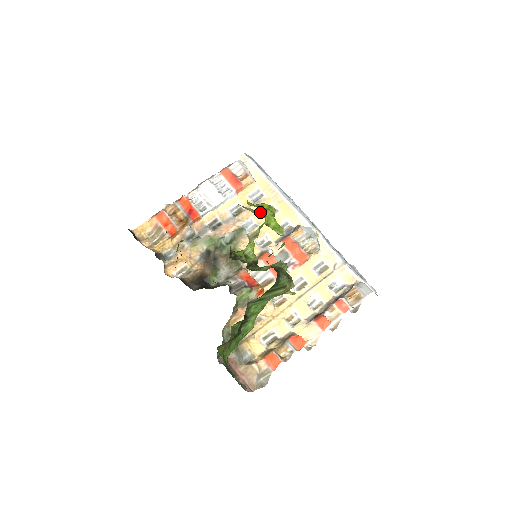
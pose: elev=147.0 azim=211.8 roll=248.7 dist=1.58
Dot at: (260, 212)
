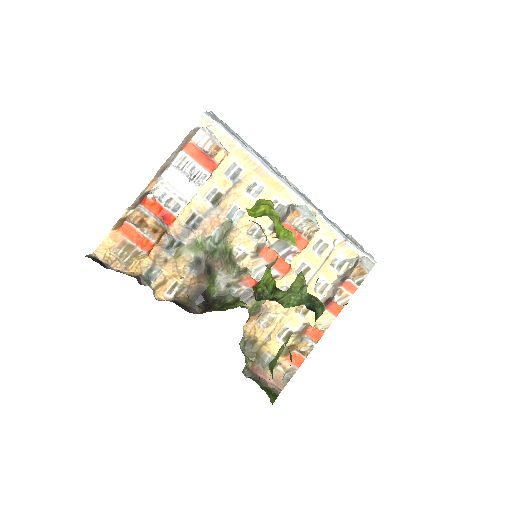
Dot at: (243, 194)
